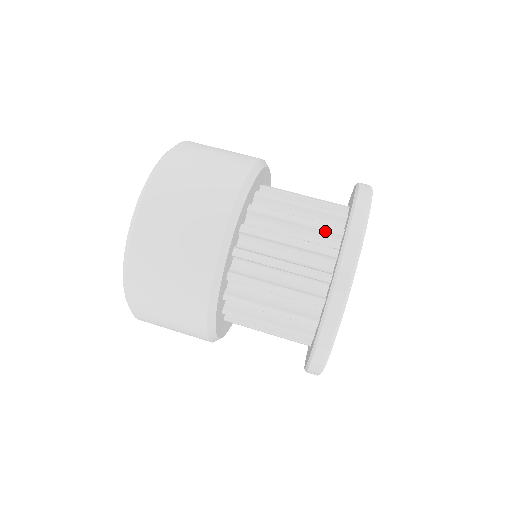
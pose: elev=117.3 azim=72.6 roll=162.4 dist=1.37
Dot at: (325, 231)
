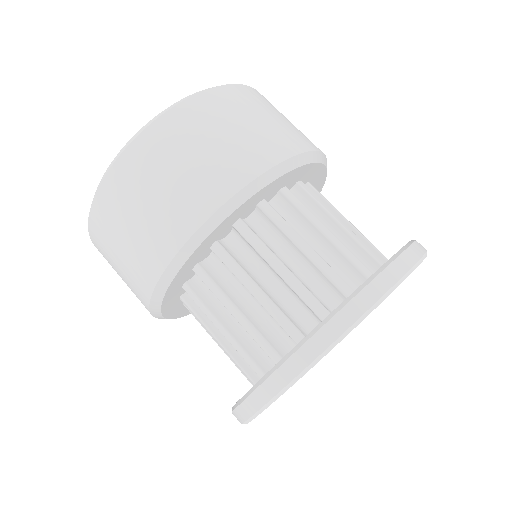
Dot at: (372, 247)
